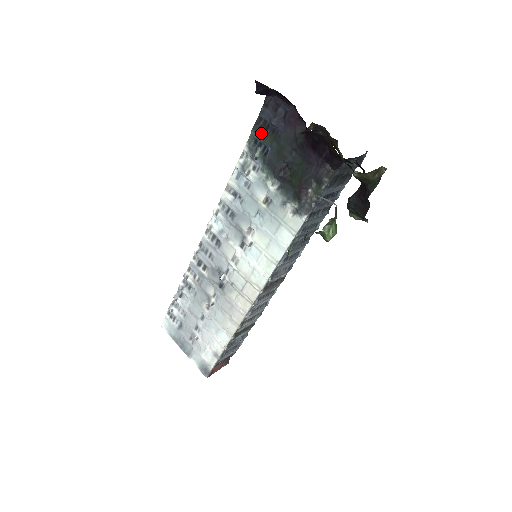
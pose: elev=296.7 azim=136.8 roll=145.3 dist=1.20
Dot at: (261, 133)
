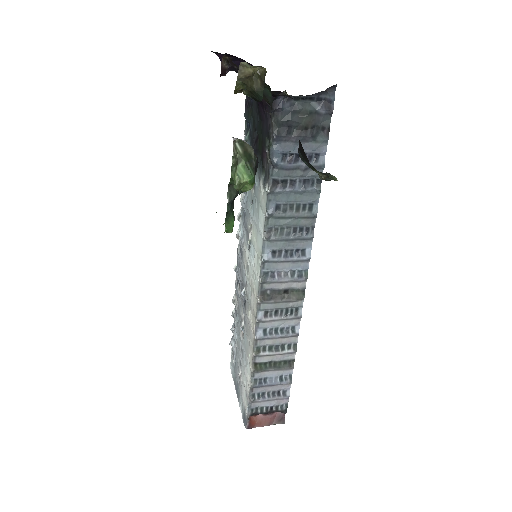
Dot at: (247, 113)
